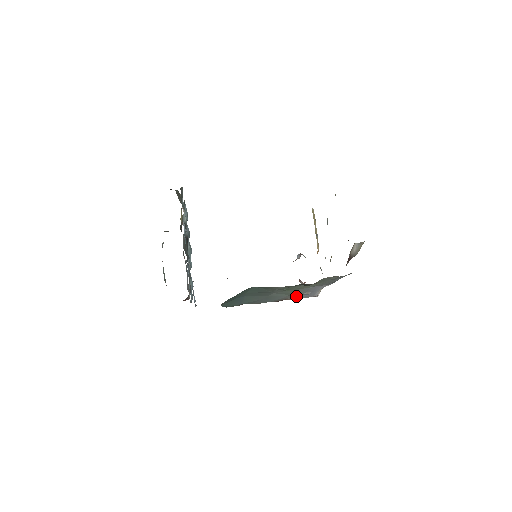
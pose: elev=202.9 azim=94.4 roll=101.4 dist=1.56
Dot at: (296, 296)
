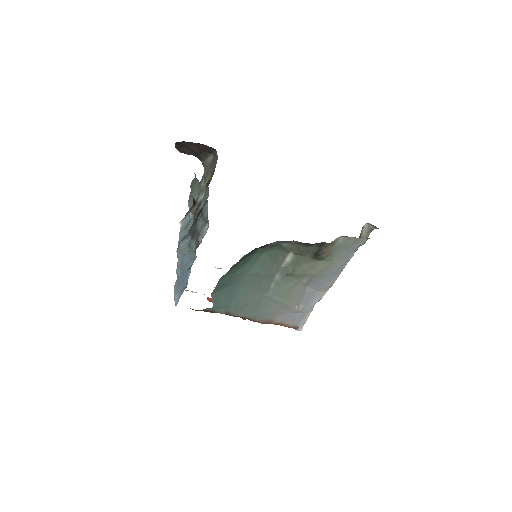
Dot at: (284, 314)
